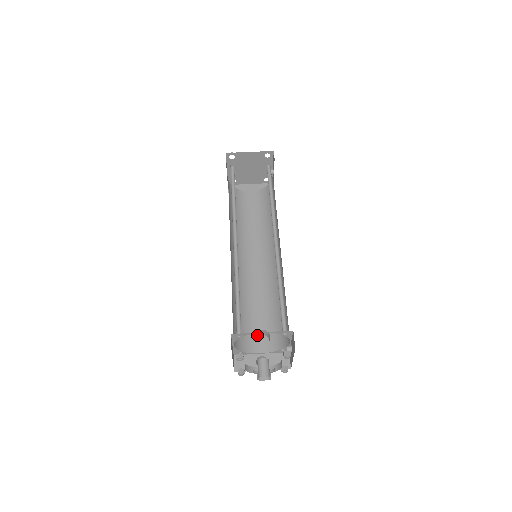
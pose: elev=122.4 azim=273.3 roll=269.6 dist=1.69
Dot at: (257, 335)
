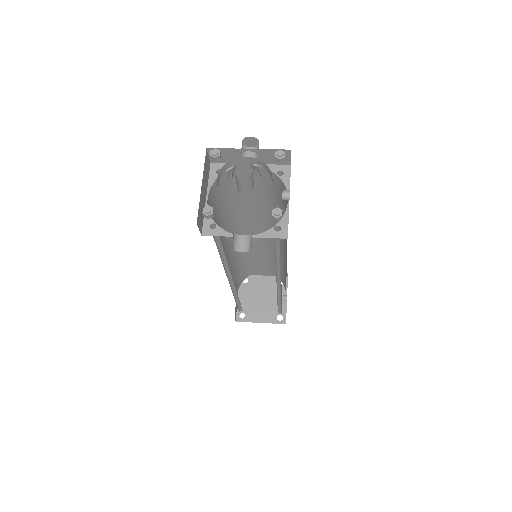
Dot at: (243, 153)
